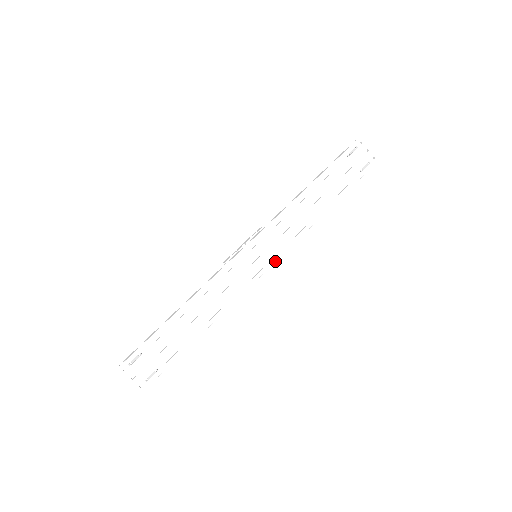
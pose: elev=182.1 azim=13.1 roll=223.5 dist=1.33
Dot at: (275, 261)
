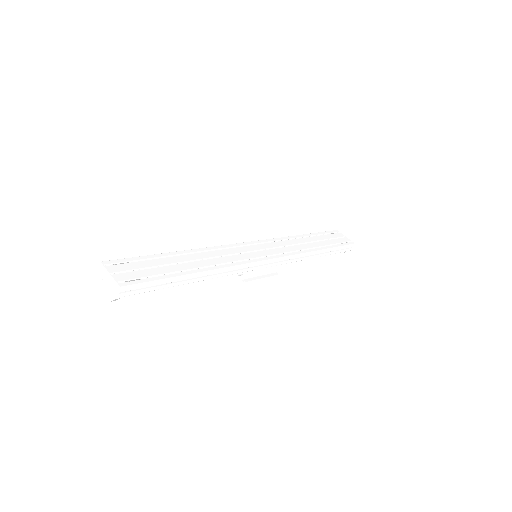
Dot at: (275, 258)
